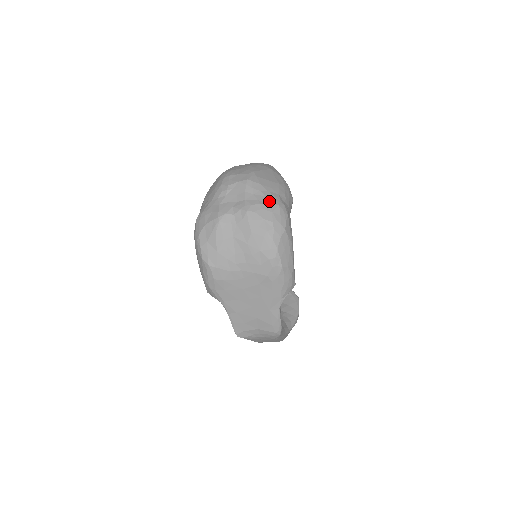
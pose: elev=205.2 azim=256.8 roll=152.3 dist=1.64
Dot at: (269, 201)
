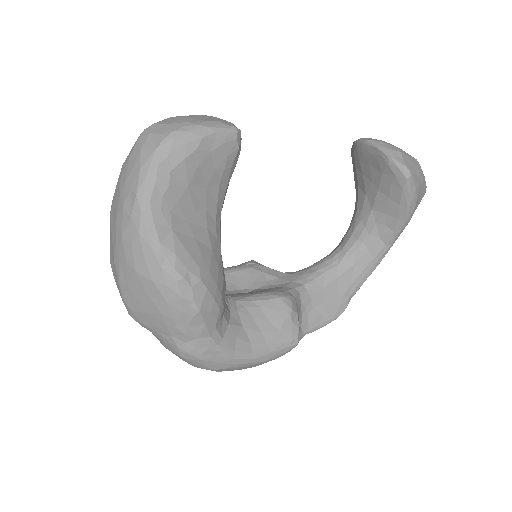
Dot at: (169, 348)
